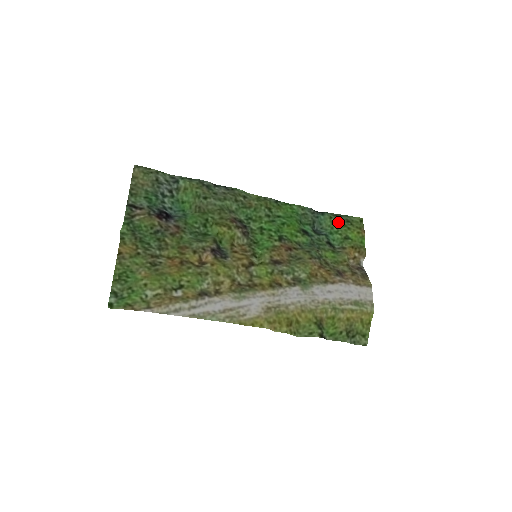
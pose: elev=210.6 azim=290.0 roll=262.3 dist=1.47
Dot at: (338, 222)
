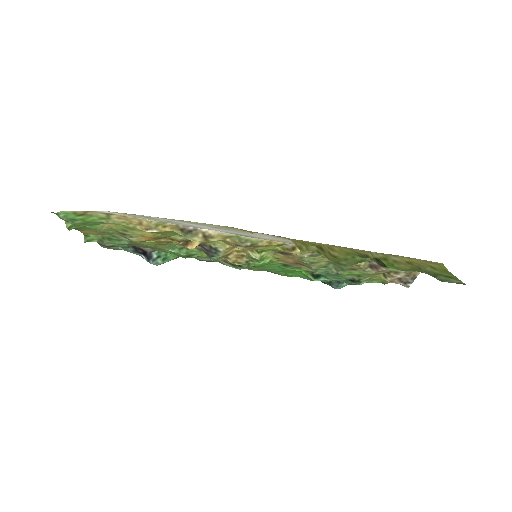
Dot at: occluded
